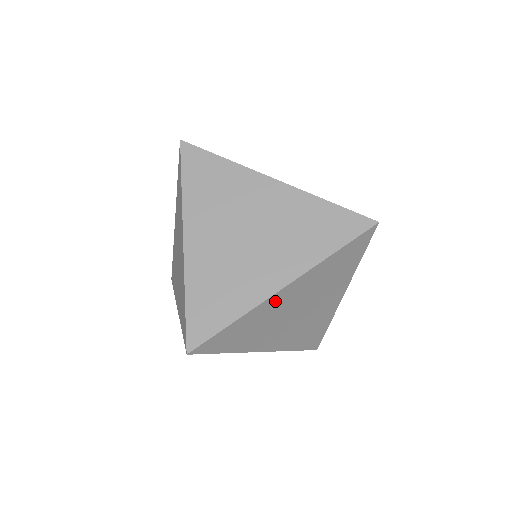
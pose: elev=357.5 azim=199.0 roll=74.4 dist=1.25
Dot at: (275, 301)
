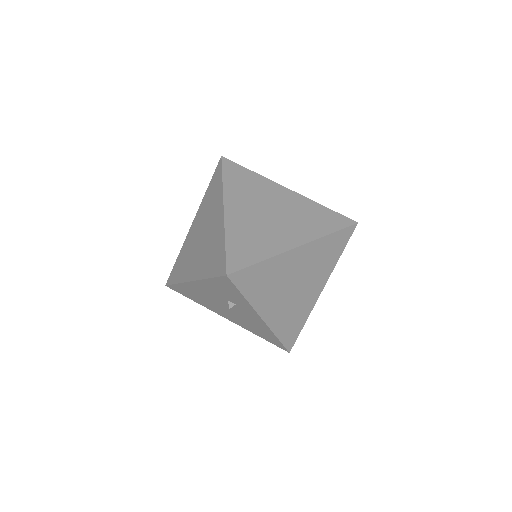
Dot at: (290, 258)
